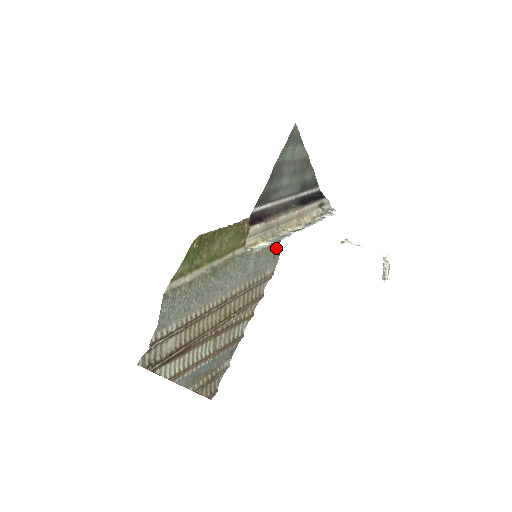
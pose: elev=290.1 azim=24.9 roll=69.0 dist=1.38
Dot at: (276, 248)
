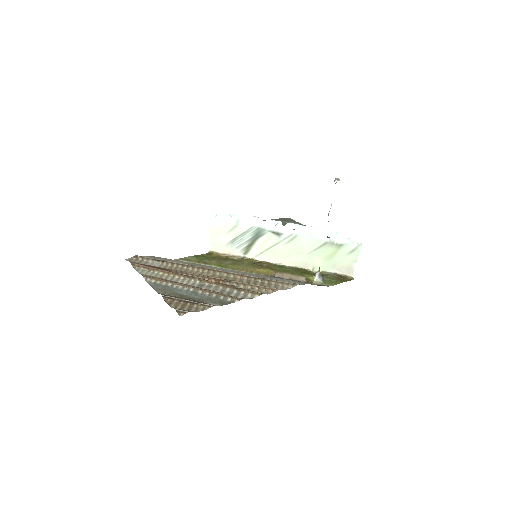
Dot at: occluded
